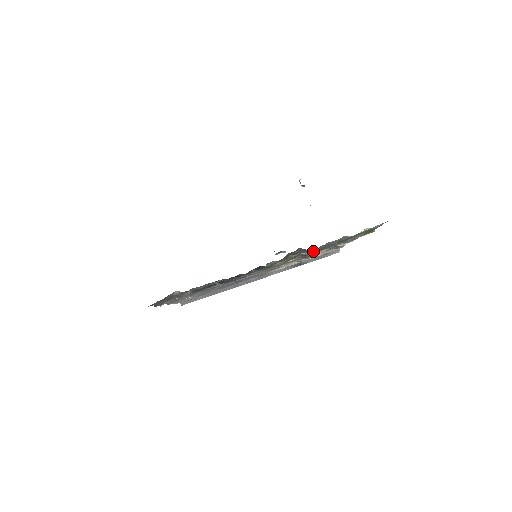
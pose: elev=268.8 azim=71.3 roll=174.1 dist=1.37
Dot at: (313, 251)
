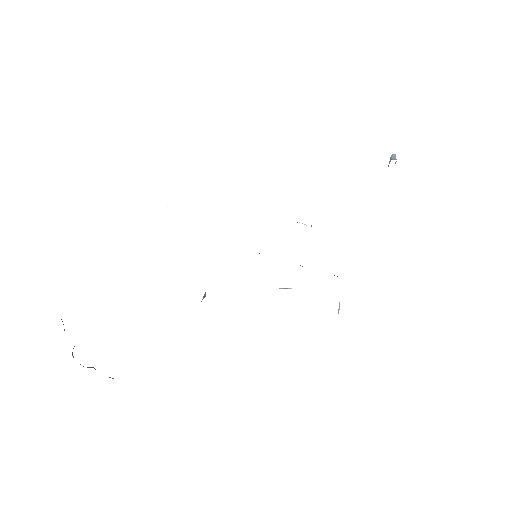
Dot at: occluded
